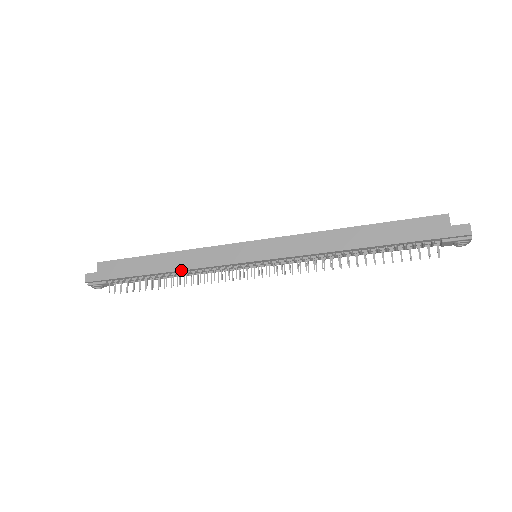
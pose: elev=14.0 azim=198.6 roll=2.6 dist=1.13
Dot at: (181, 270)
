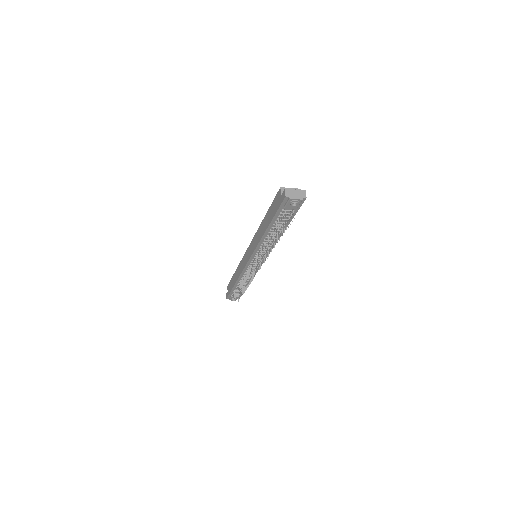
Dot at: (238, 278)
